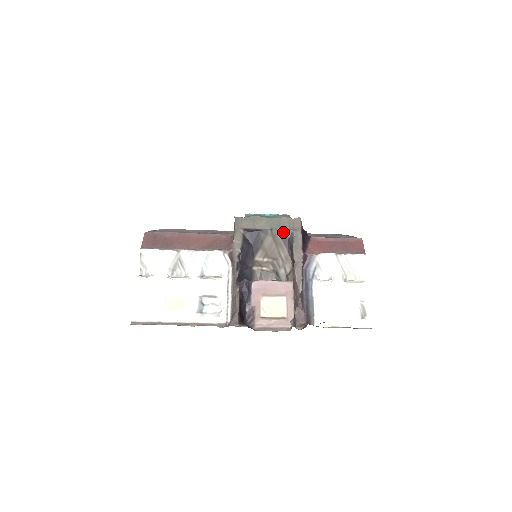
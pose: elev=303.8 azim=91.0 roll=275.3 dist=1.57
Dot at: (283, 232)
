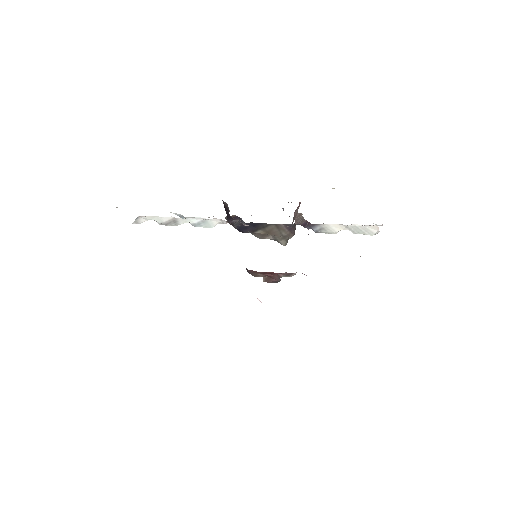
Dot at: (287, 225)
